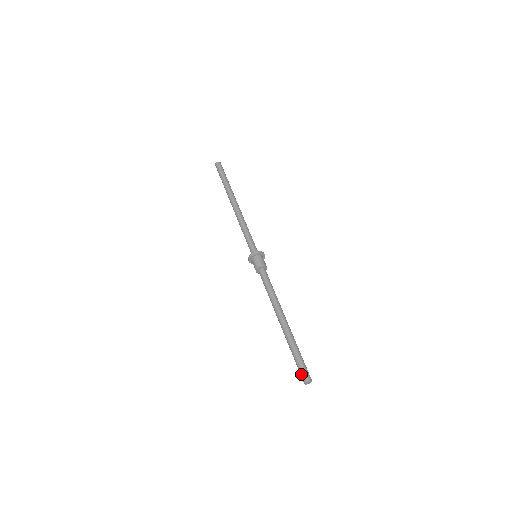
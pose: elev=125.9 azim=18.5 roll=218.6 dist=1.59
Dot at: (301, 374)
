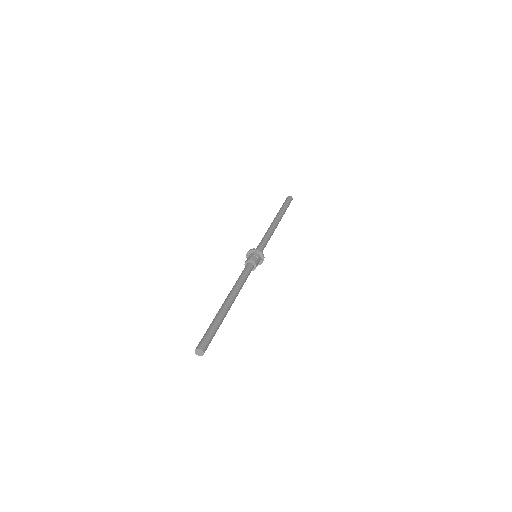
Dot at: (199, 342)
